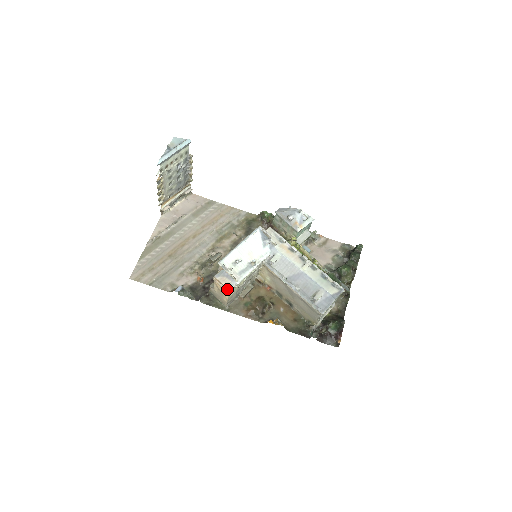
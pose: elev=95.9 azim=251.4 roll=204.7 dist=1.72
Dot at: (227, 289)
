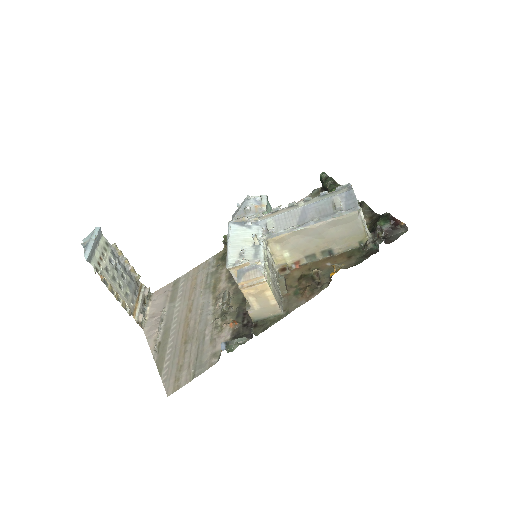
Dot at: (260, 279)
